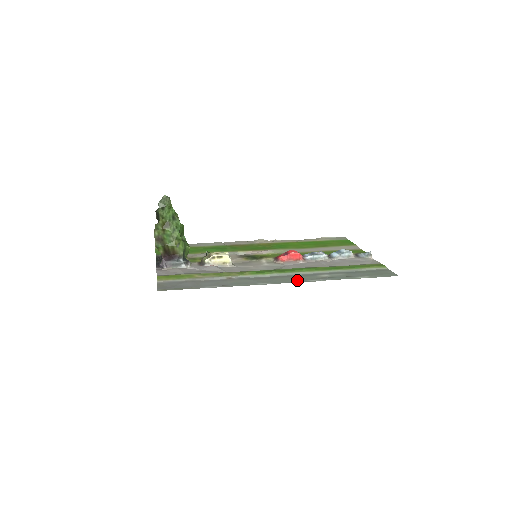
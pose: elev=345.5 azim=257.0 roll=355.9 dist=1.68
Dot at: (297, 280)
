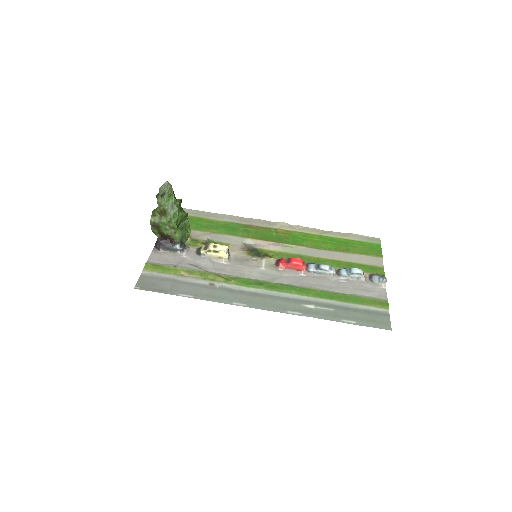
Dot at: (276, 307)
